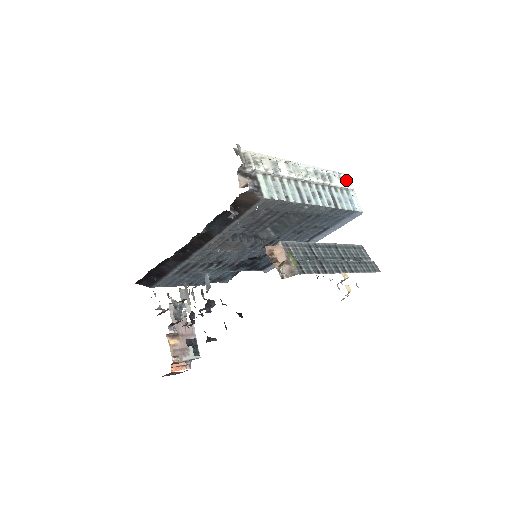
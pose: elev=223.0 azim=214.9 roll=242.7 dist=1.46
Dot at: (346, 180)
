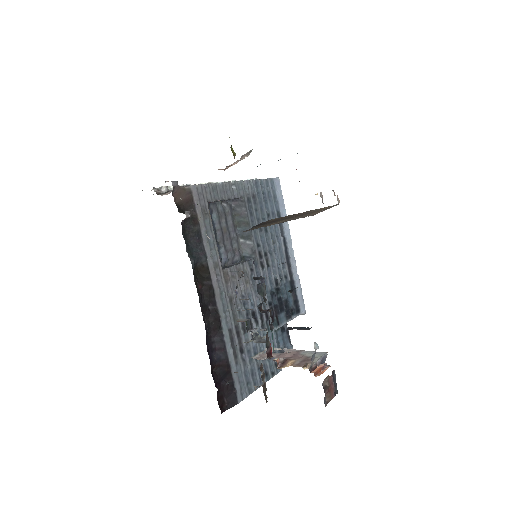
Dot at: occluded
